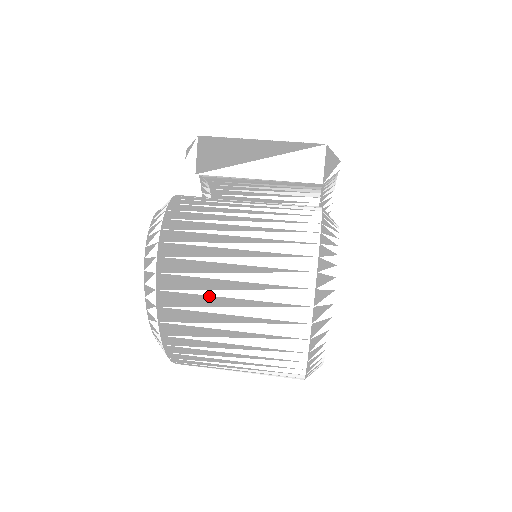
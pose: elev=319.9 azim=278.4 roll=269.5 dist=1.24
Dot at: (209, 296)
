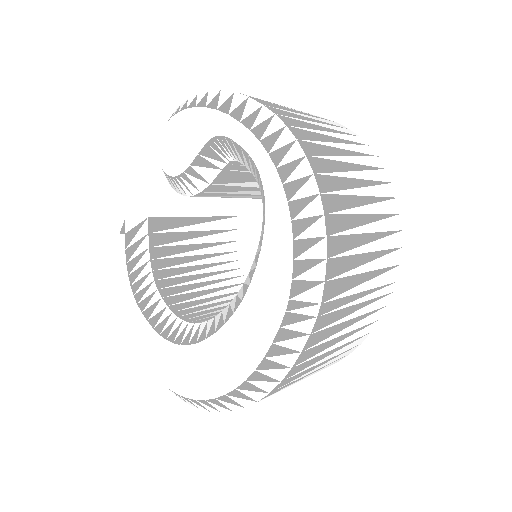
Dot at: occluded
